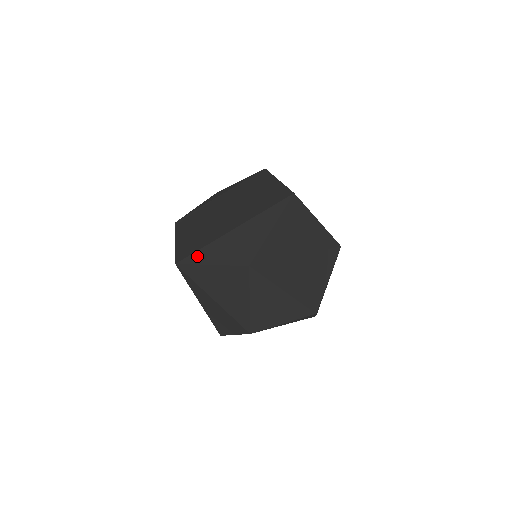
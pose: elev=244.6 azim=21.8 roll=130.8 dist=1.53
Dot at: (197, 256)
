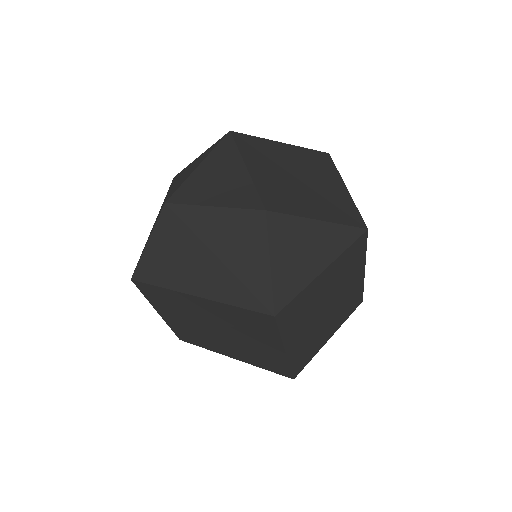
Dot at: occluded
